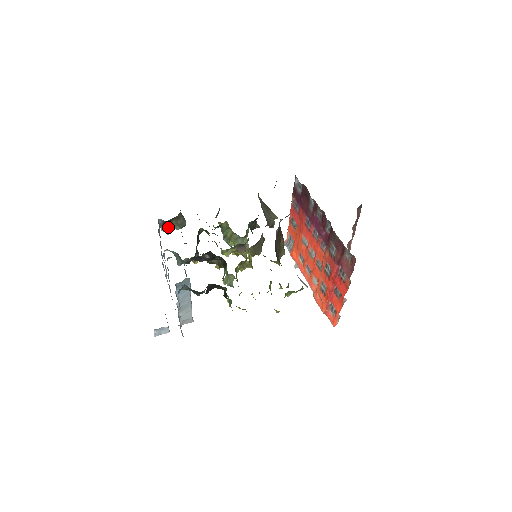
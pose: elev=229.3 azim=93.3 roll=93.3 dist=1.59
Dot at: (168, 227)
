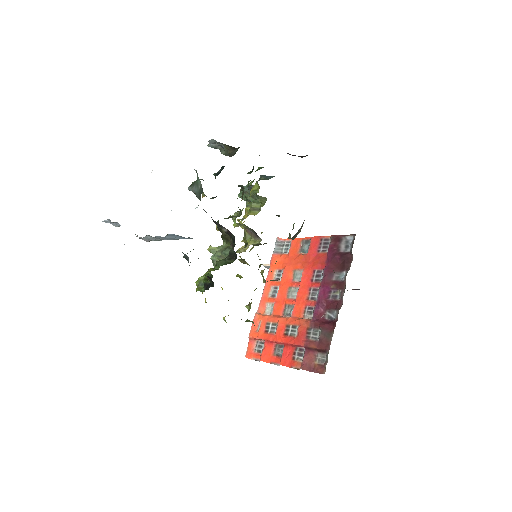
Dot at: (217, 143)
